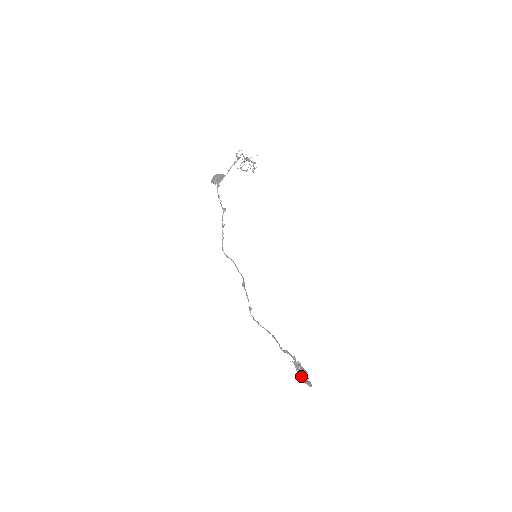
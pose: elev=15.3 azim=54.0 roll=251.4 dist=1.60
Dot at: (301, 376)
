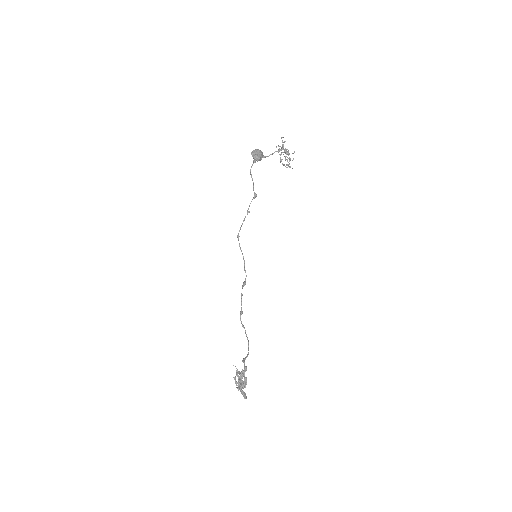
Dot at: (240, 385)
